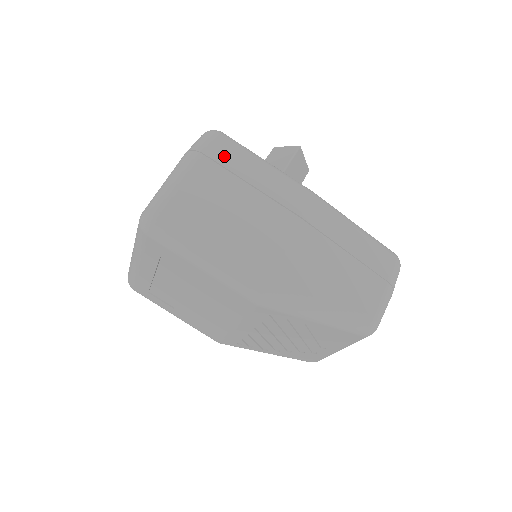
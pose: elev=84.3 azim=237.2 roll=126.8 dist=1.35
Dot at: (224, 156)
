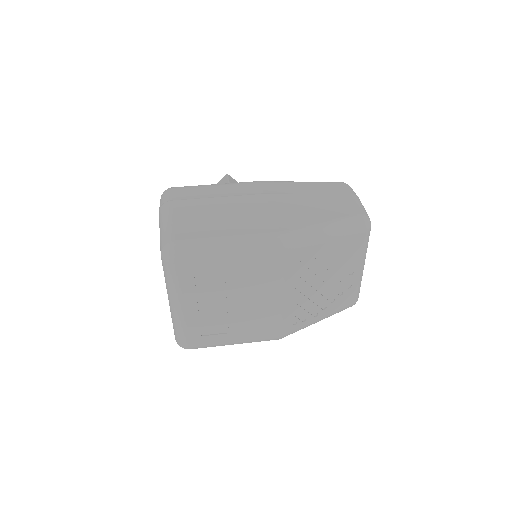
Dot at: (186, 195)
